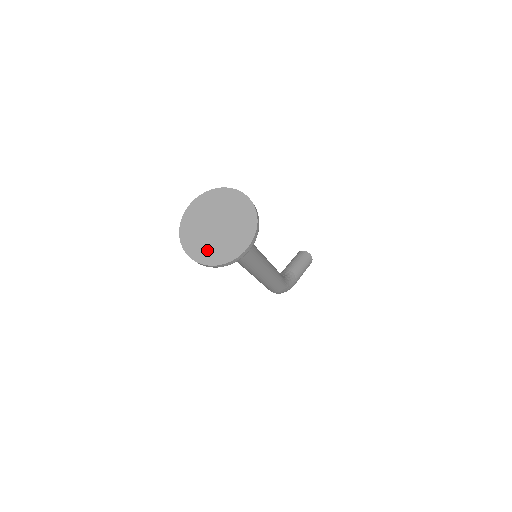
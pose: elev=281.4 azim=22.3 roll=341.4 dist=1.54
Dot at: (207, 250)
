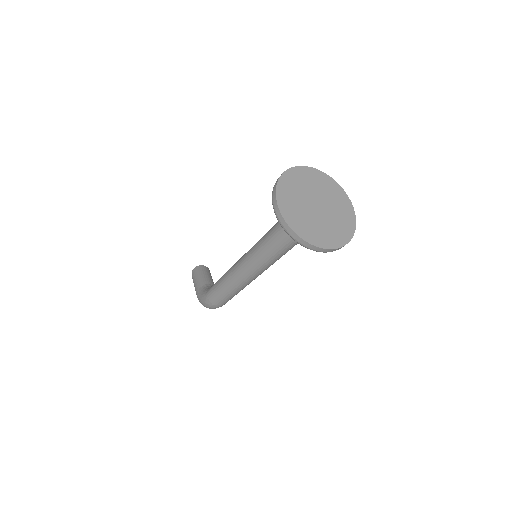
Dot at: (318, 232)
